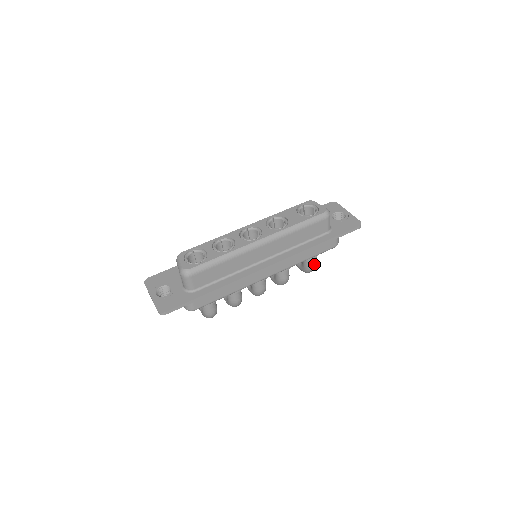
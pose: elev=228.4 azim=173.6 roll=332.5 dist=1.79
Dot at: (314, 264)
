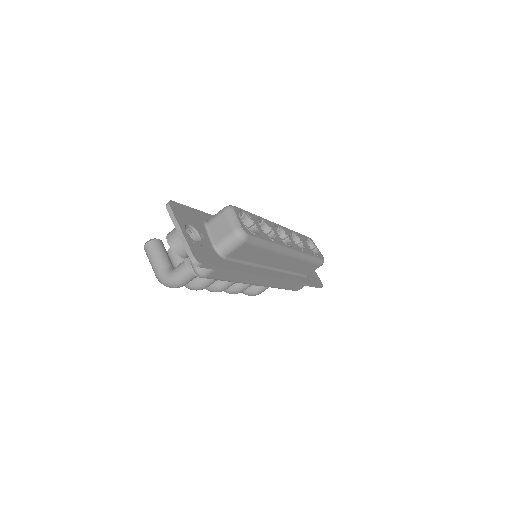
Dot at: occluded
